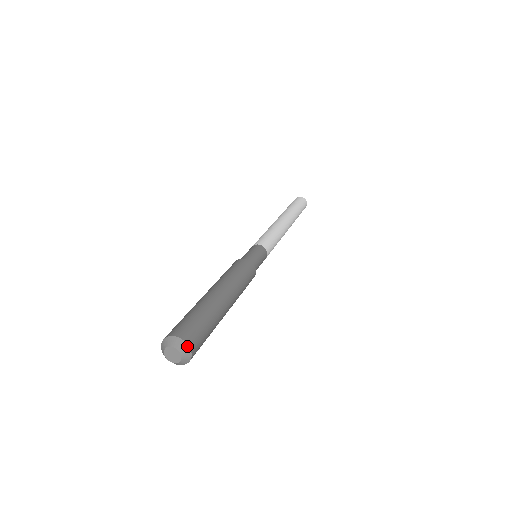
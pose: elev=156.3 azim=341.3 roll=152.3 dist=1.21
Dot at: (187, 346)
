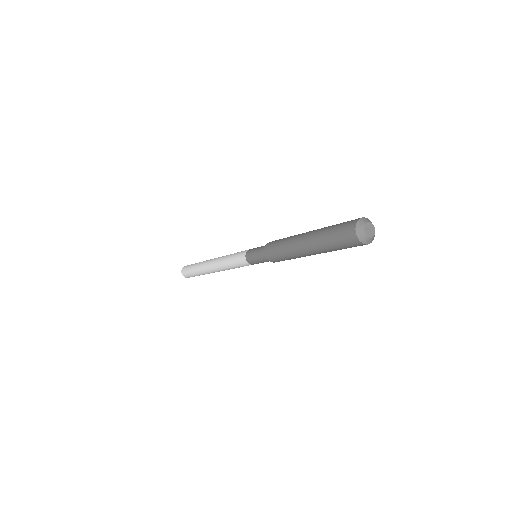
Dot at: occluded
